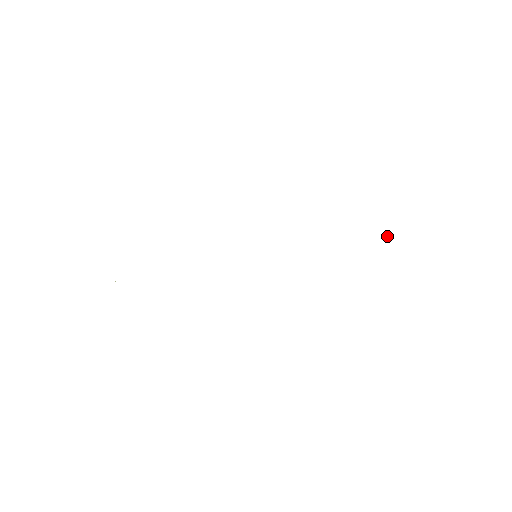
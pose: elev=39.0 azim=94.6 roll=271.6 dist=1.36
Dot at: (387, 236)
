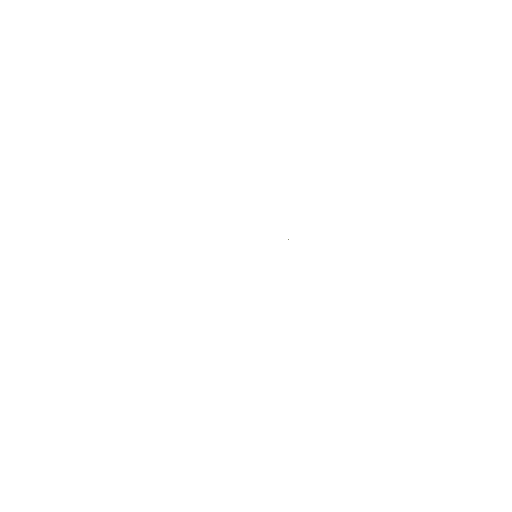
Dot at: occluded
